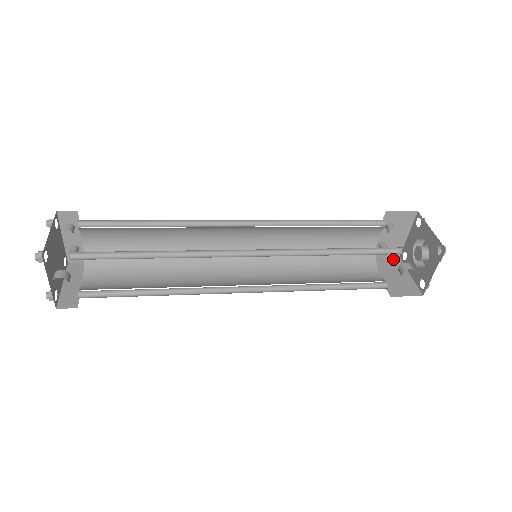
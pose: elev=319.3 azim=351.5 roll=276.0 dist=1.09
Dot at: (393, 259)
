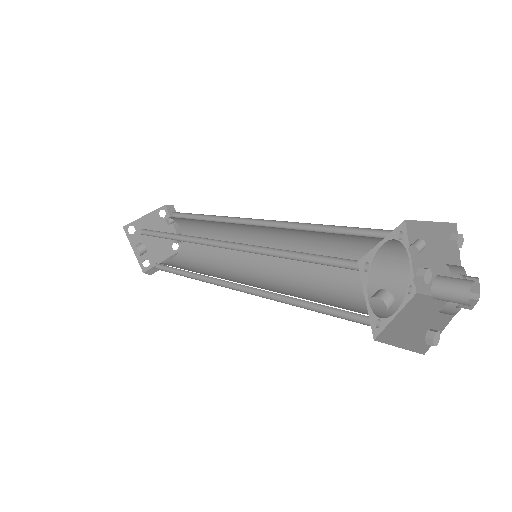
Dot at: occluded
